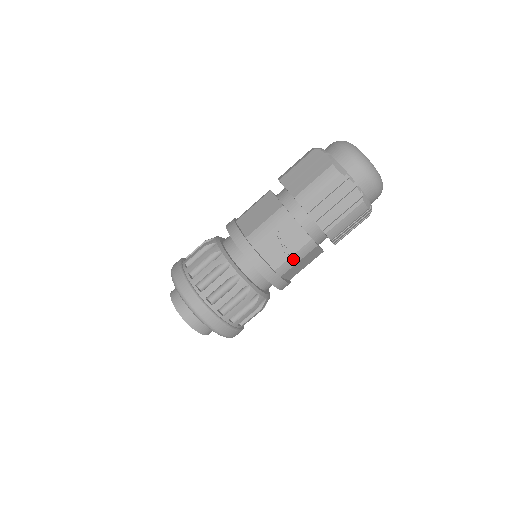
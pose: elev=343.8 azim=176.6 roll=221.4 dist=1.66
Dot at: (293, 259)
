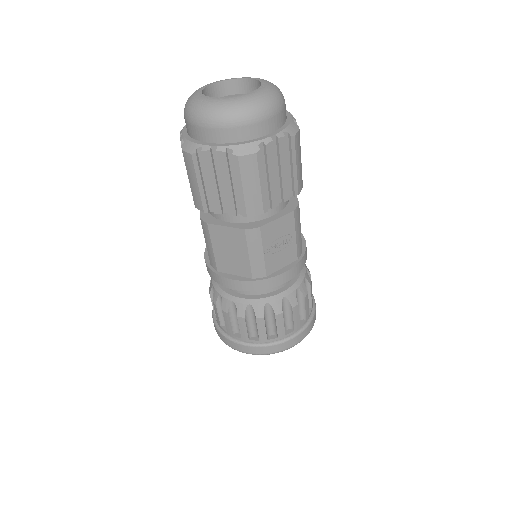
Dot at: (298, 236)
